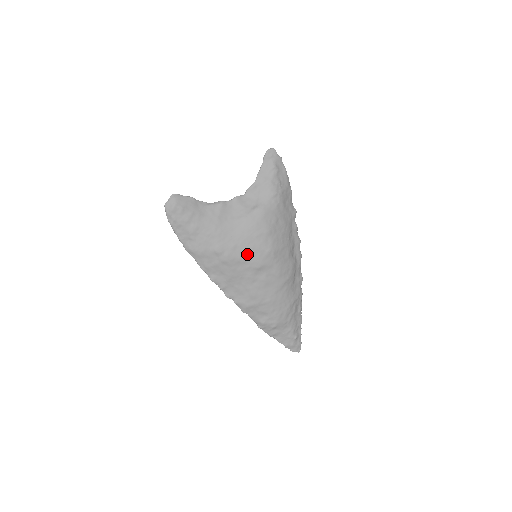
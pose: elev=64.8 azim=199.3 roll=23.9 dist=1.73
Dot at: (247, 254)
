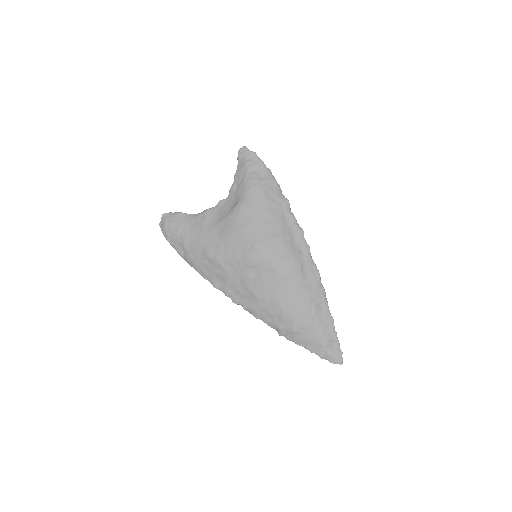
Dot at: (234, 252)
